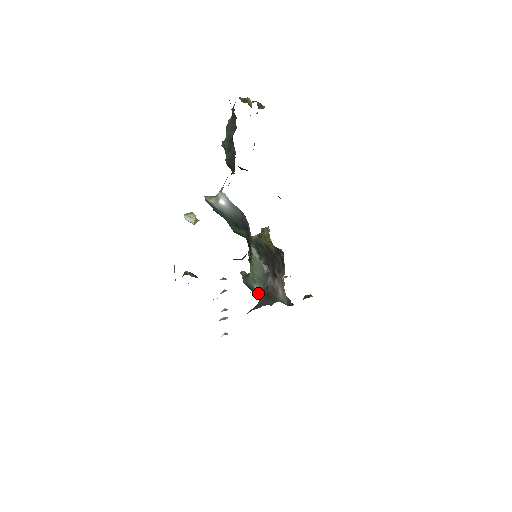
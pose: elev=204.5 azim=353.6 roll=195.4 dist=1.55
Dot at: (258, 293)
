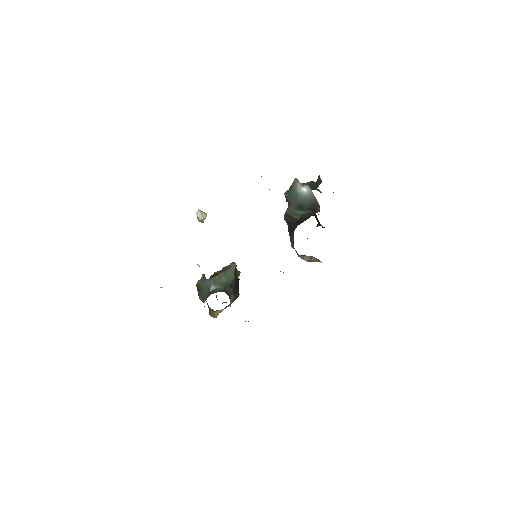
Dot at: (213, 291)
